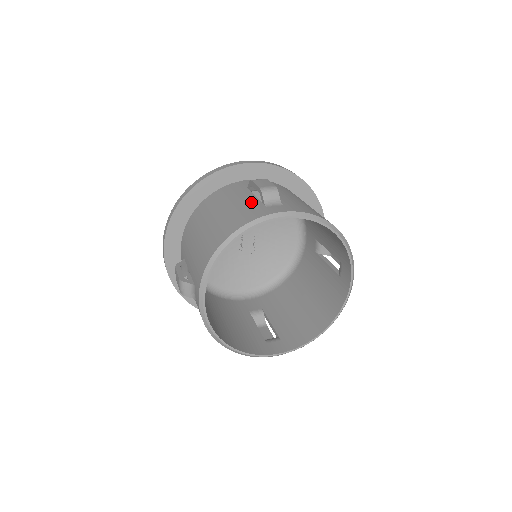
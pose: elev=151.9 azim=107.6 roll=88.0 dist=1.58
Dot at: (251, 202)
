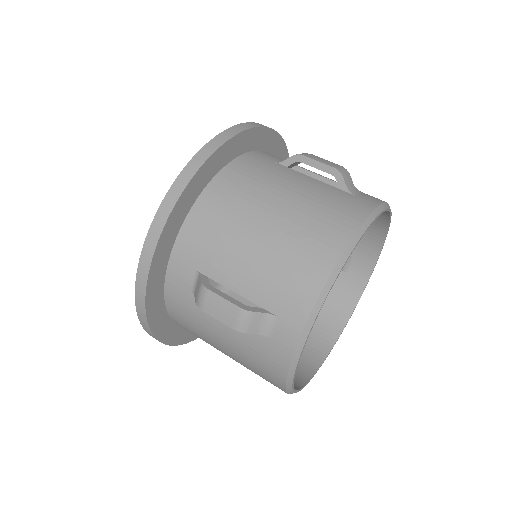
Dot at: (324, 187)
